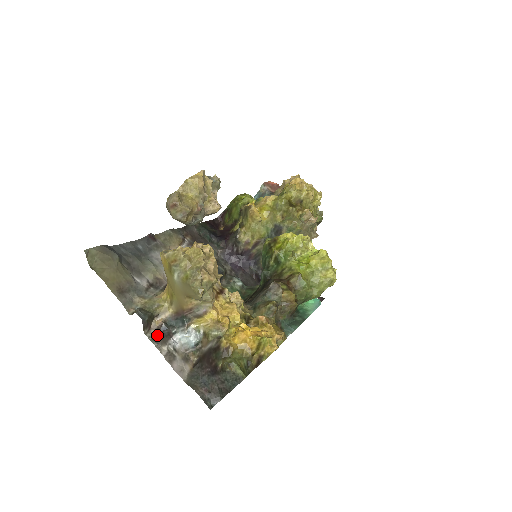
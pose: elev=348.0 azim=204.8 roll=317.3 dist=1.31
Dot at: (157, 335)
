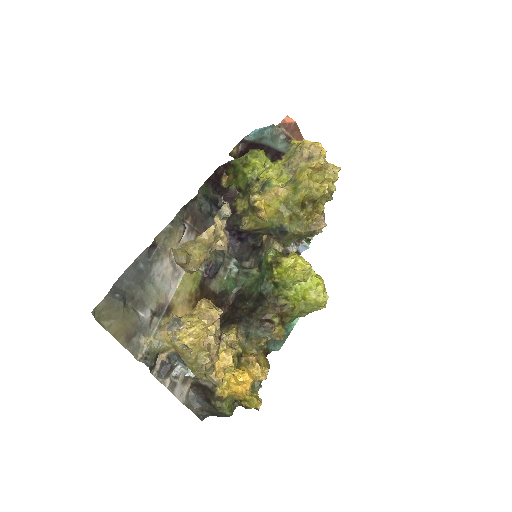
Dot at: (161, 370)
